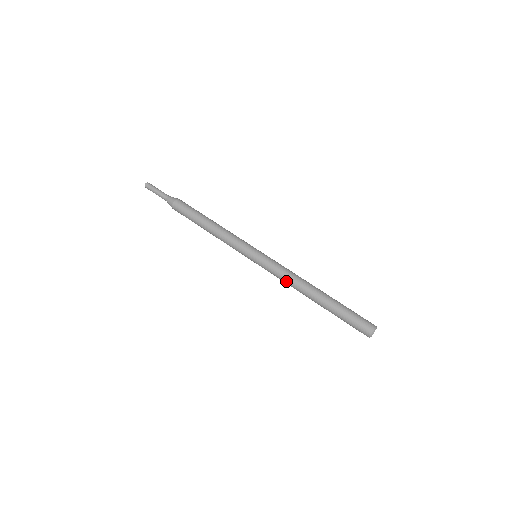
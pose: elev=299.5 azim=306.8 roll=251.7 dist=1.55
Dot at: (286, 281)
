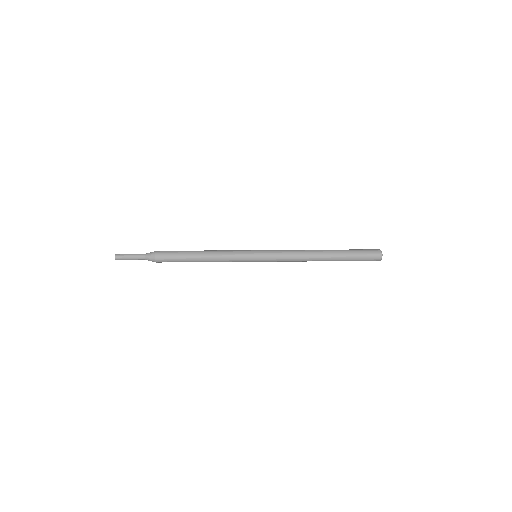
Dot at: (294, 261)
